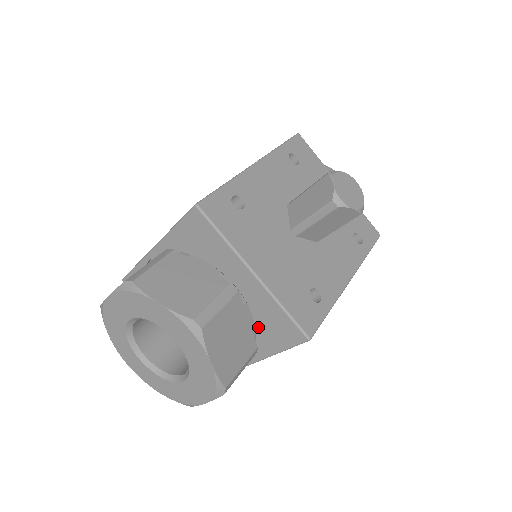
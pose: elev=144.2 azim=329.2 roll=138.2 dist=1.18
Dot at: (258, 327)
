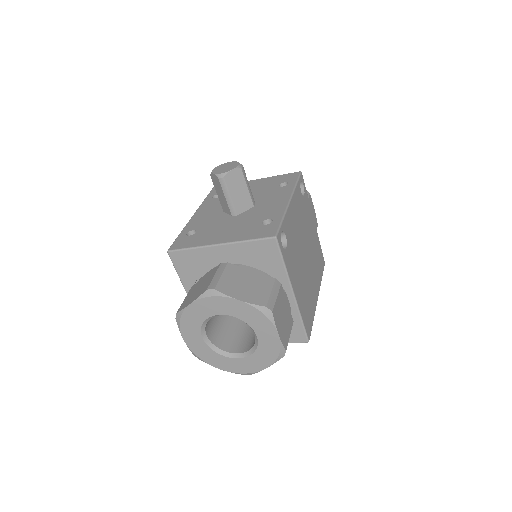
Dot at: (261, 268)
